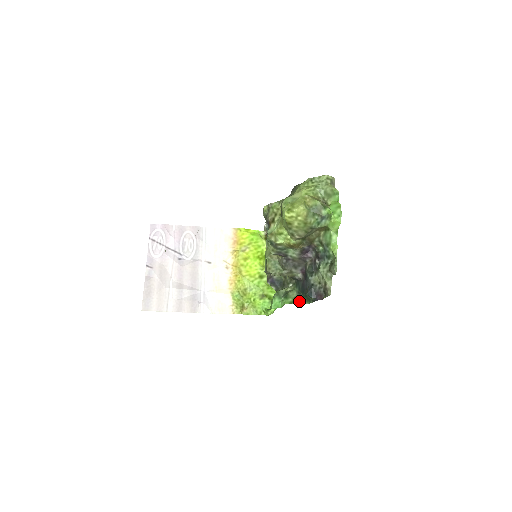
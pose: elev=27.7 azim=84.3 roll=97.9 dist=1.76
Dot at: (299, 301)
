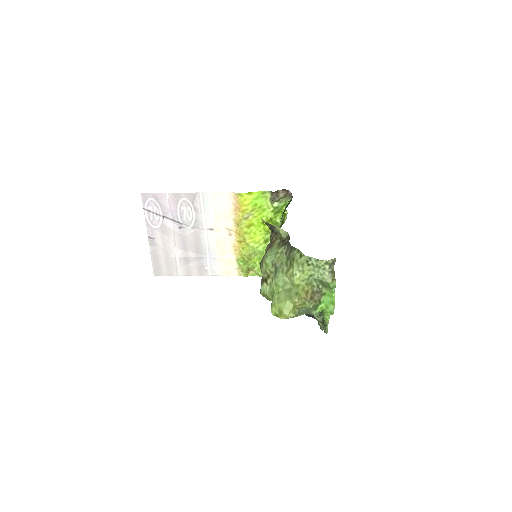
Dot at: occluded
